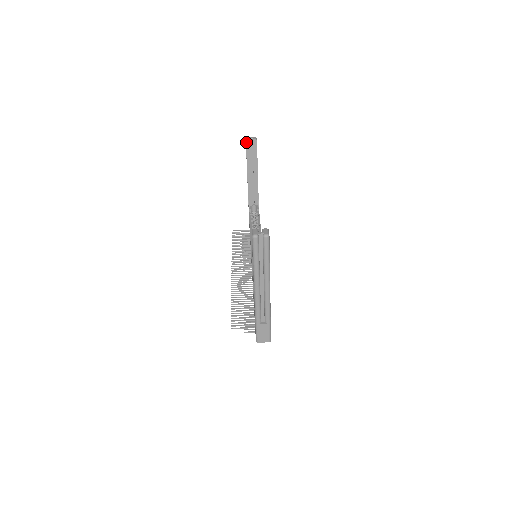
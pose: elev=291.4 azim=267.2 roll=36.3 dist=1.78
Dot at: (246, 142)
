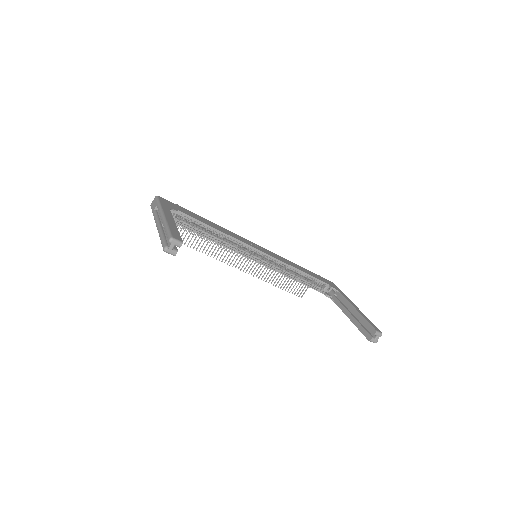
Dot at: (174, 255)
